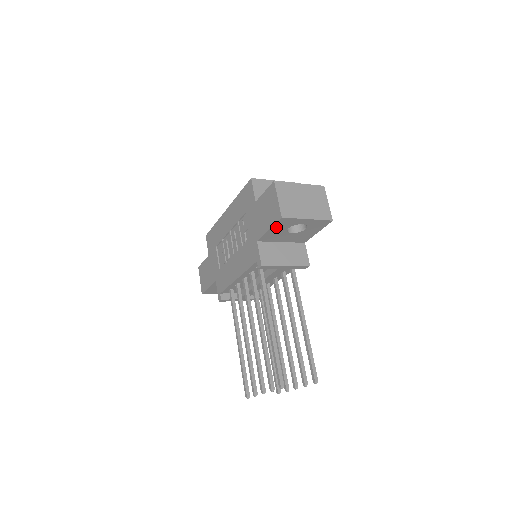
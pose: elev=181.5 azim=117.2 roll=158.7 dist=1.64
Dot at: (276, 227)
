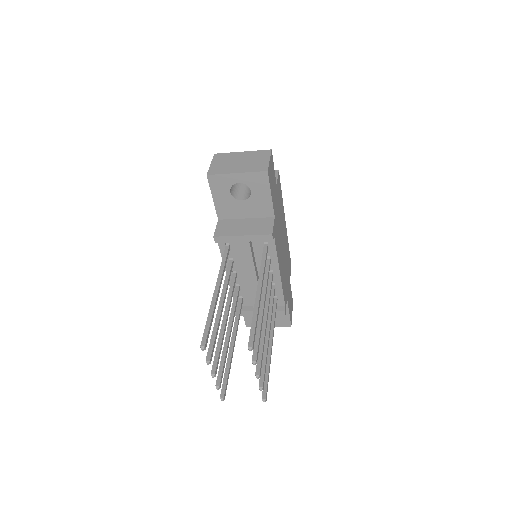
Dot at: (216, 192)
